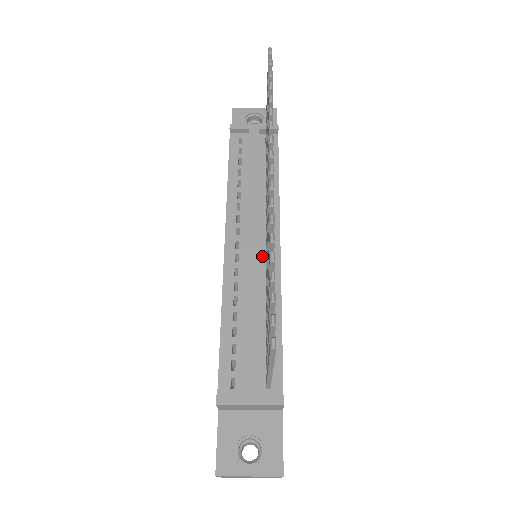
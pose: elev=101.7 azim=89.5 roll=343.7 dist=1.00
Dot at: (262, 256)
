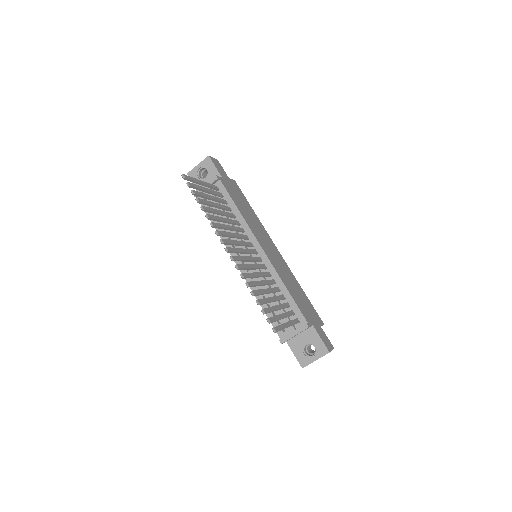
Dot at: occluded
